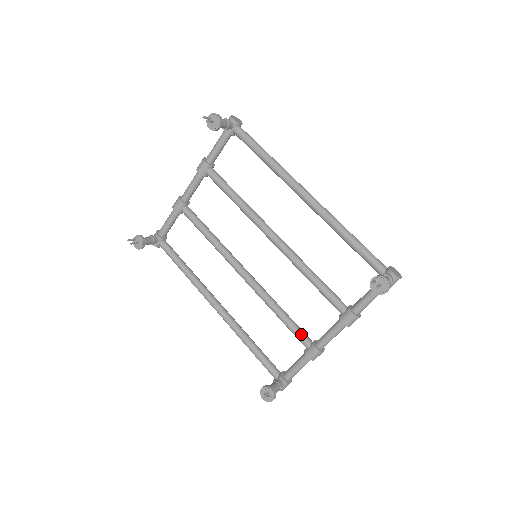
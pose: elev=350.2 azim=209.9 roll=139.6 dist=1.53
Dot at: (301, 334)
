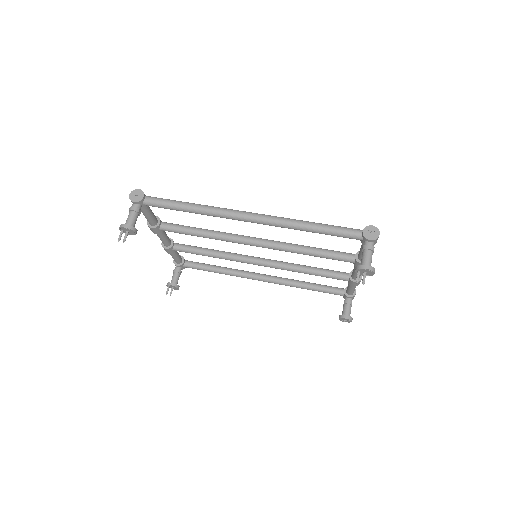
Dot at: (336, 277)
